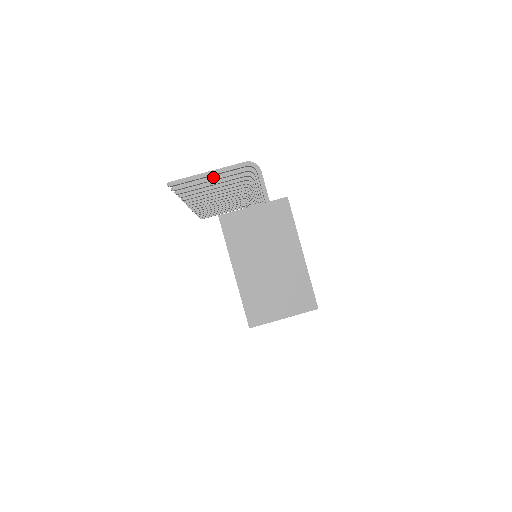
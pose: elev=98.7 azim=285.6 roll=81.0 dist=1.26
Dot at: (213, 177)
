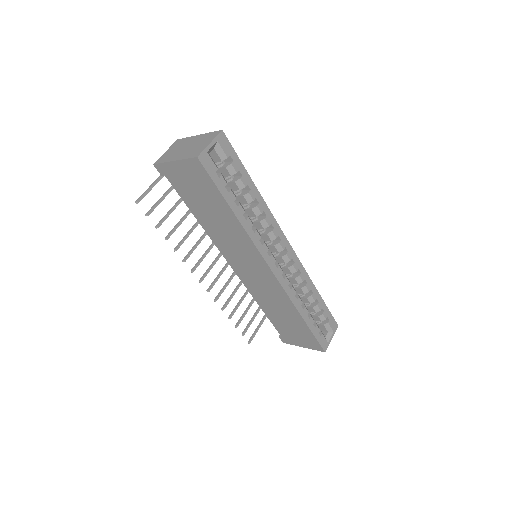
Dot at: (162, 197)
